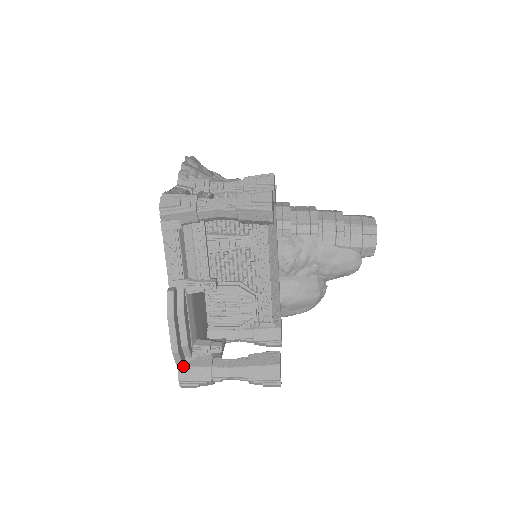
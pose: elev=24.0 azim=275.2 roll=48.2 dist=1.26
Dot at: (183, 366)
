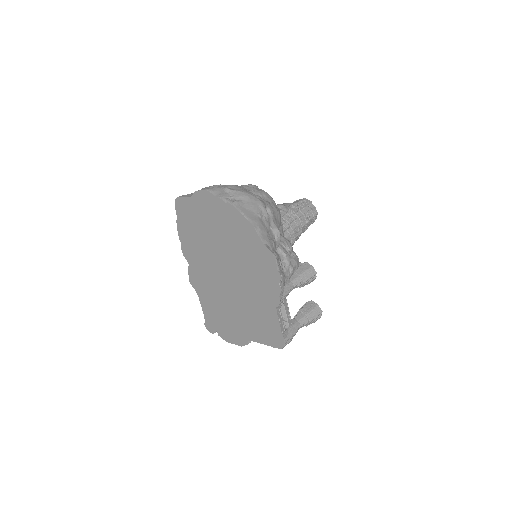
Dot at: occluded
